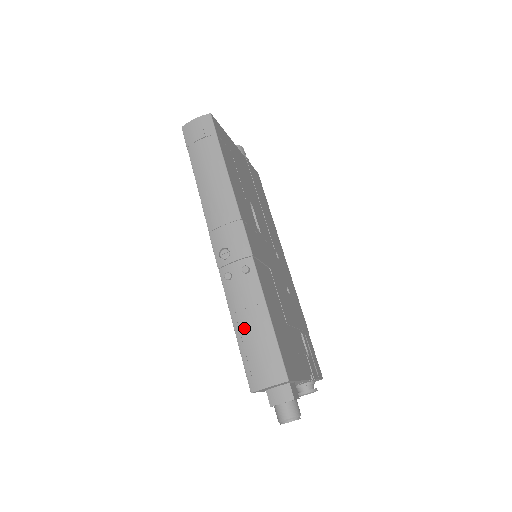
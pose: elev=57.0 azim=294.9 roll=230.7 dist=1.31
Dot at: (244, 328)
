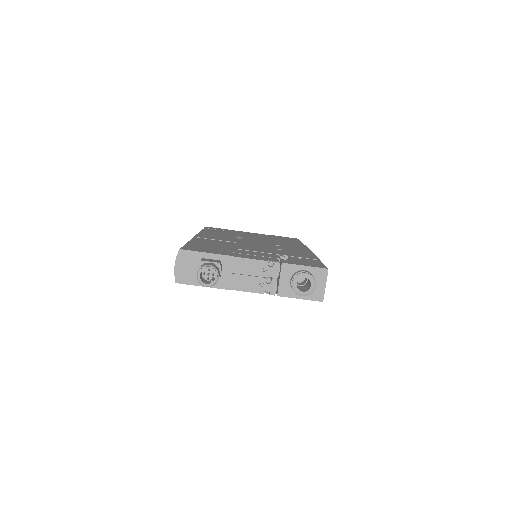
Dot at: occluded
